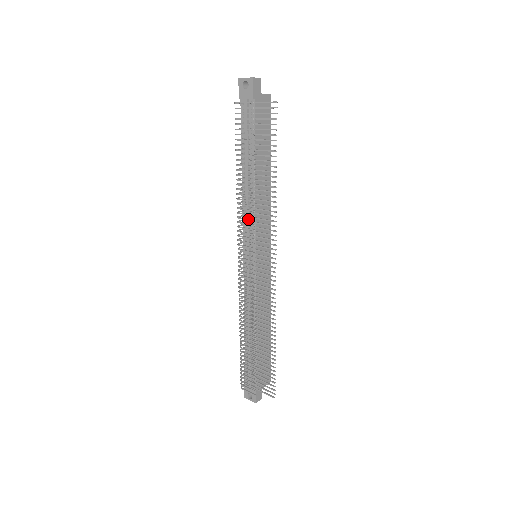
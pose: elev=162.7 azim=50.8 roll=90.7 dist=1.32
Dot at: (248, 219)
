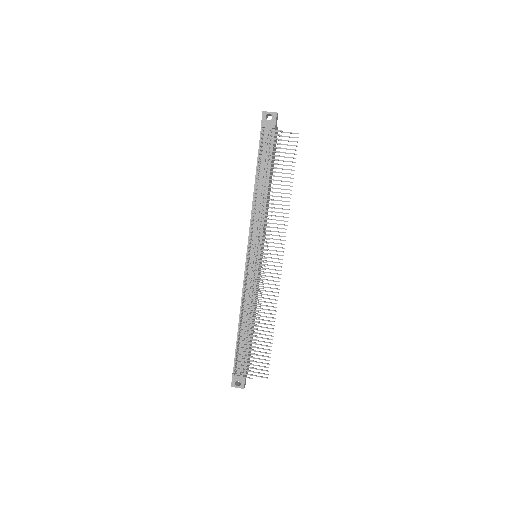
Dot at: occluded
